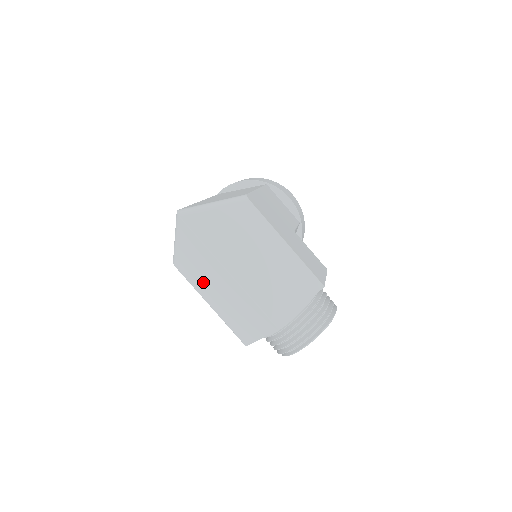
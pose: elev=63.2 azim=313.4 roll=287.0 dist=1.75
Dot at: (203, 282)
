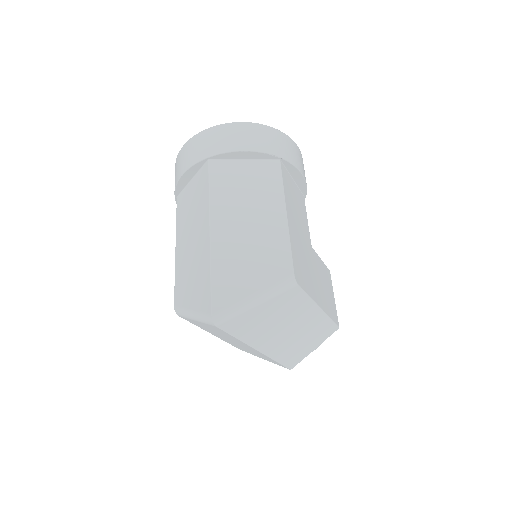
Dot at: (215, 333)
